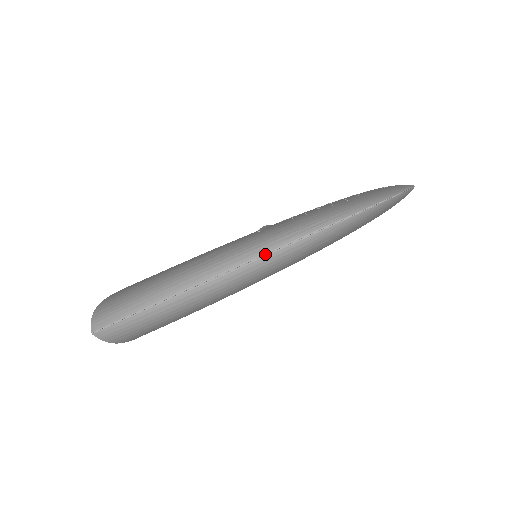
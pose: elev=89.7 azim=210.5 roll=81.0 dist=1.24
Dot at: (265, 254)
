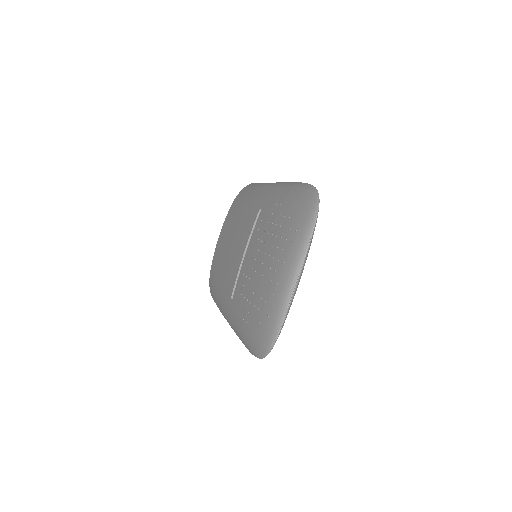
Dot at: occluded
